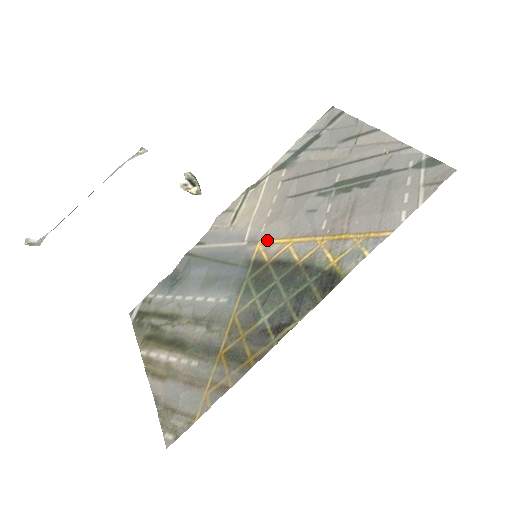
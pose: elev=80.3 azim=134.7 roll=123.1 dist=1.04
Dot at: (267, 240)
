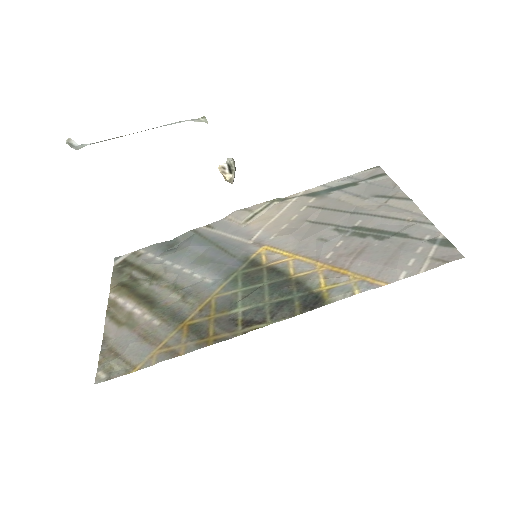
Dot at: (272, 247)
